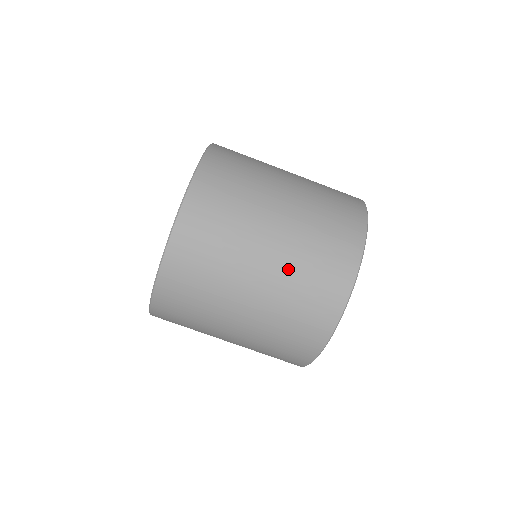
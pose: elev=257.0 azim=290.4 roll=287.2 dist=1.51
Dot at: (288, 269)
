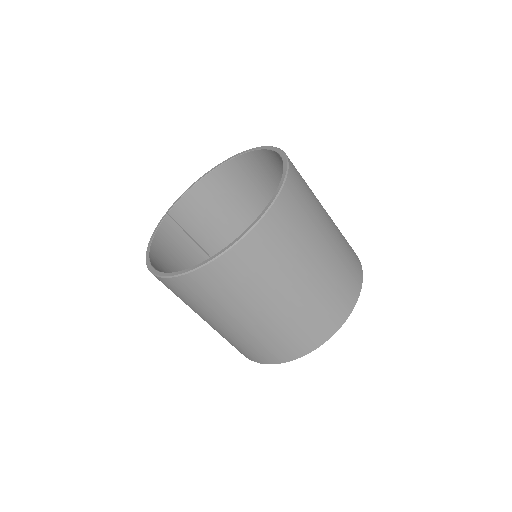
Dot at: (327, 277)
